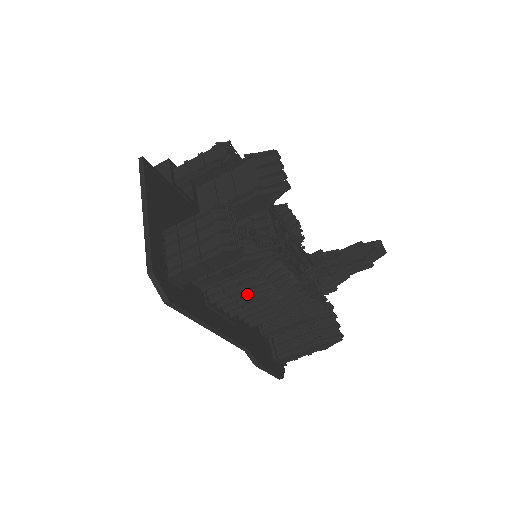
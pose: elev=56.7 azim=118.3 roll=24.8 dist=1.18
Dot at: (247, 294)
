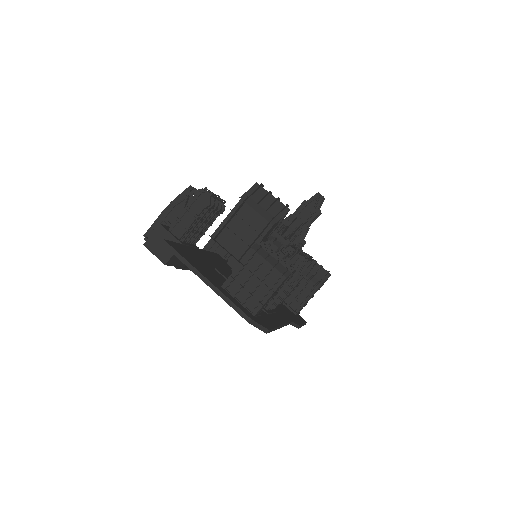
Dot at: (286, 289)
